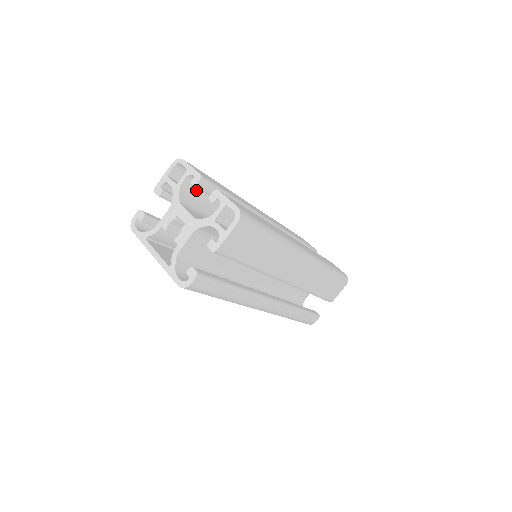
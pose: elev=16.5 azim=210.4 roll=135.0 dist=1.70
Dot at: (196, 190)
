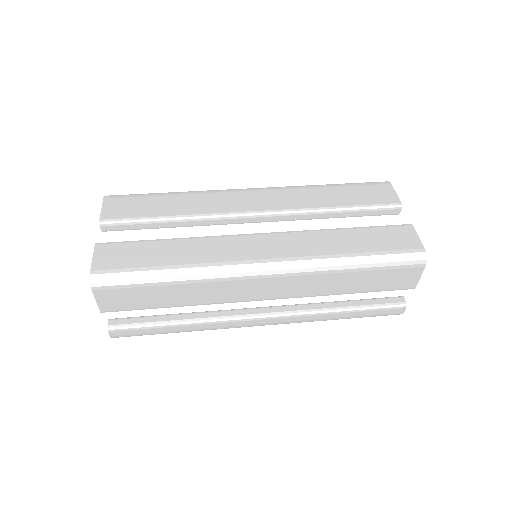
Dot at: occluded
